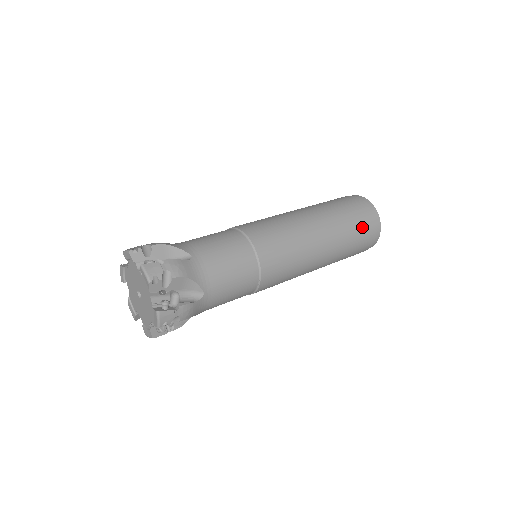
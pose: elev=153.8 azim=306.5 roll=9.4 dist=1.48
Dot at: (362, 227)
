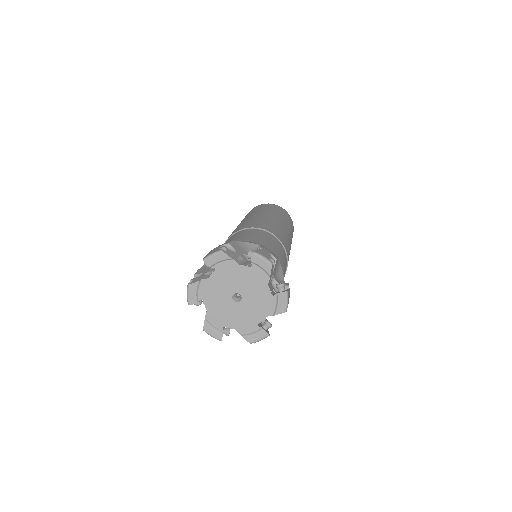
Dot at: occluded
